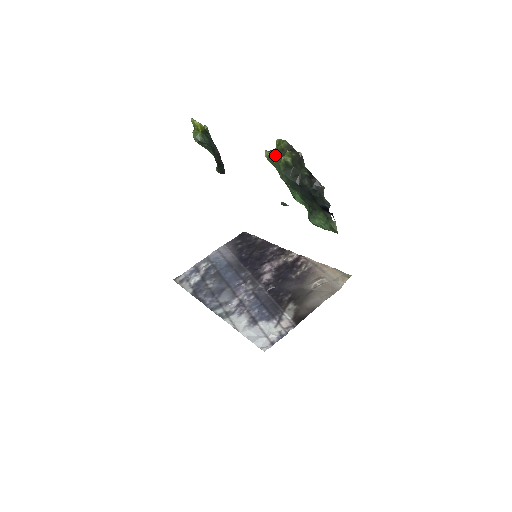
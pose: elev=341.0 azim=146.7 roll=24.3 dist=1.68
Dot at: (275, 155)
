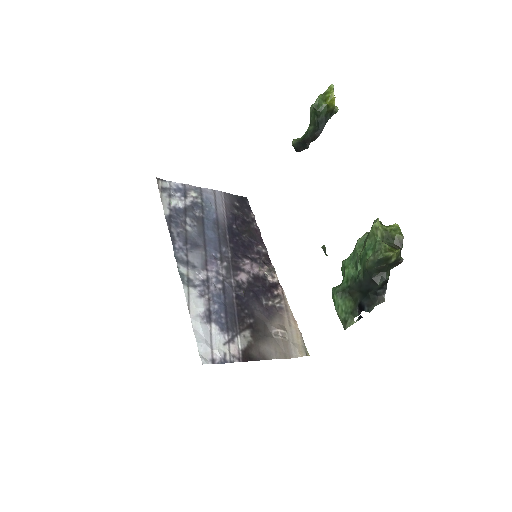
Dot at: (383, 234)
